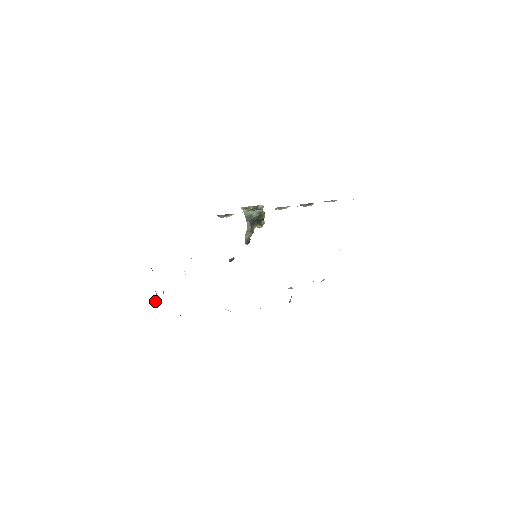
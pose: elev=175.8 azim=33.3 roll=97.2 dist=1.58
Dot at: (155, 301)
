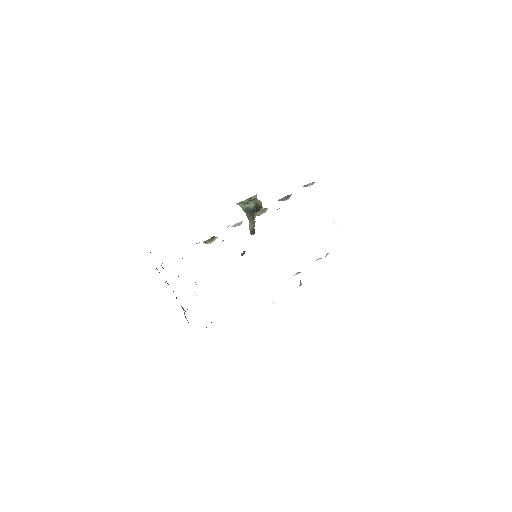
Dot at: (185, 316)
